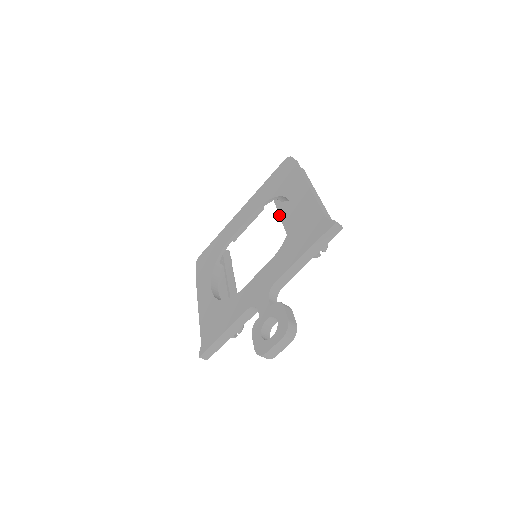
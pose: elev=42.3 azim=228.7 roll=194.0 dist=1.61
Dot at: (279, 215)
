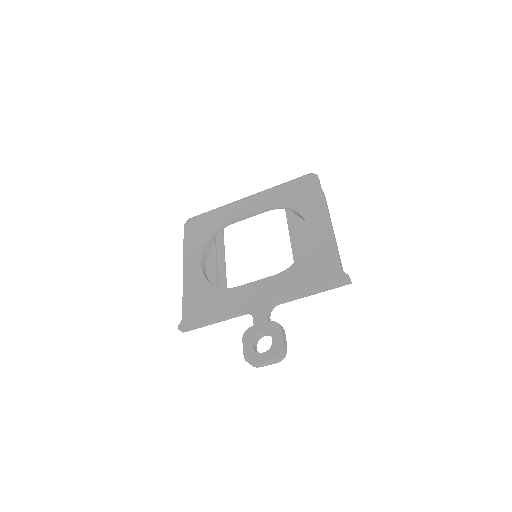
Dot at: (288, 226)
